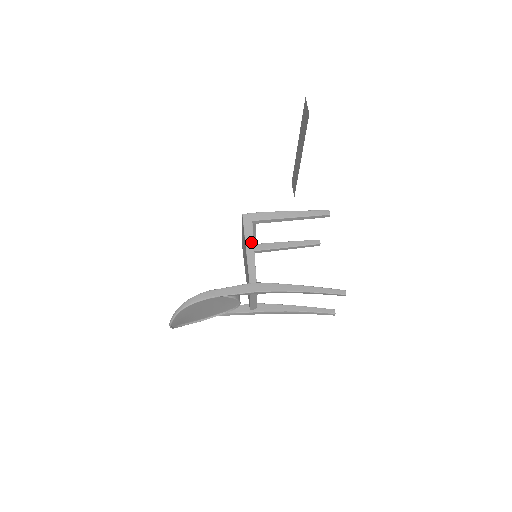
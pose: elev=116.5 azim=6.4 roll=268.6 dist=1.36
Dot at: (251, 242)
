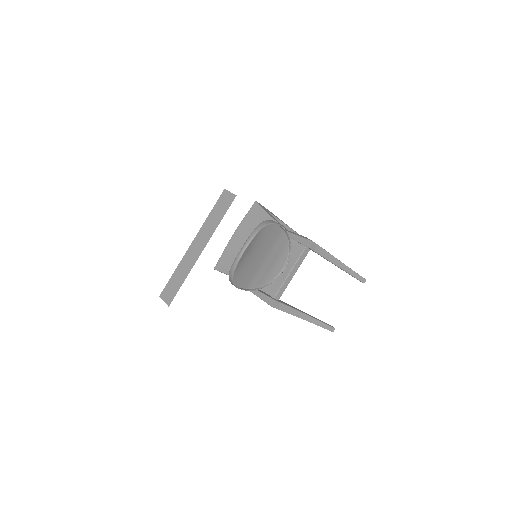
Dot at: (276, 220)
